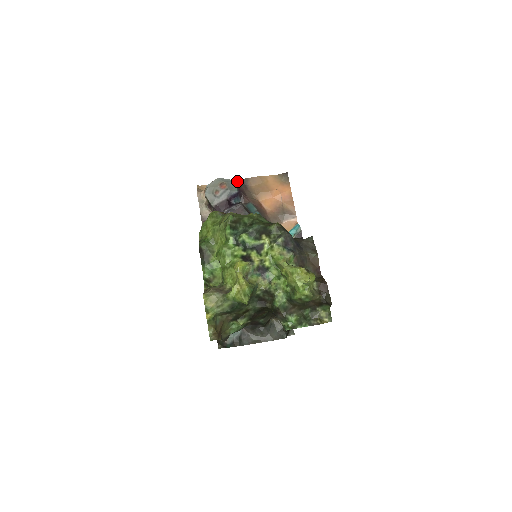
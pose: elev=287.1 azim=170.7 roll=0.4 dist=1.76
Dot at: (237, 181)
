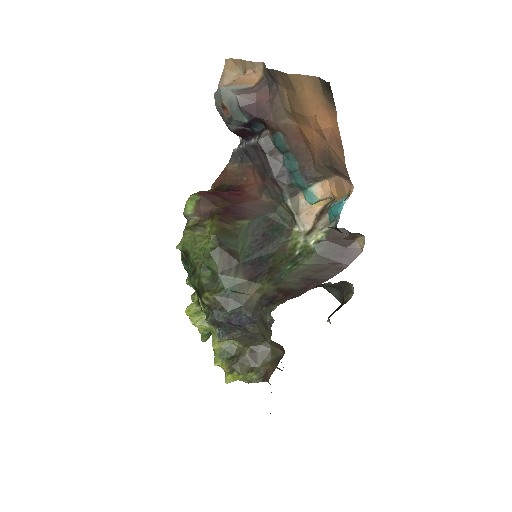
Dot at: (266, 68)
